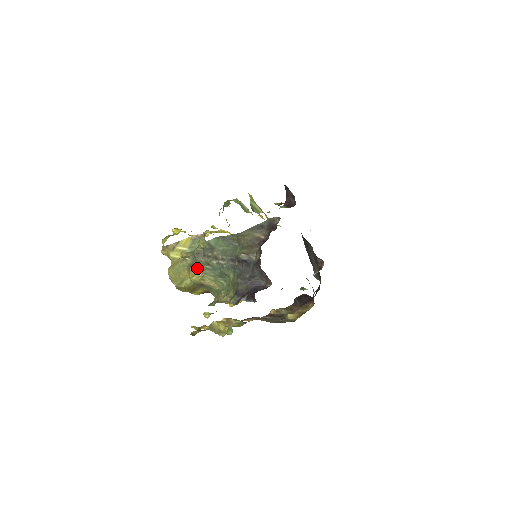
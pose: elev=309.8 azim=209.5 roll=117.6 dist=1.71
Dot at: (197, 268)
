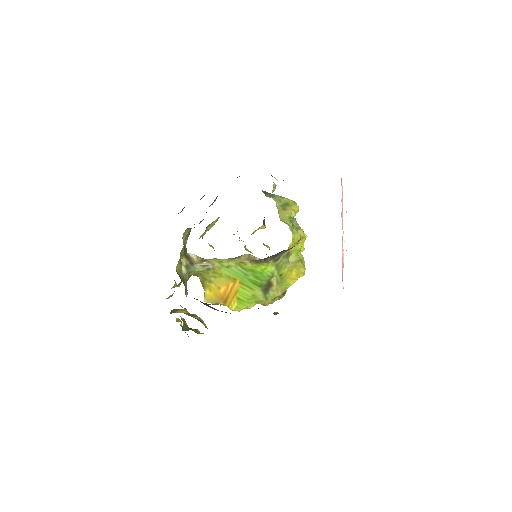
Dot at: (190, 228)
